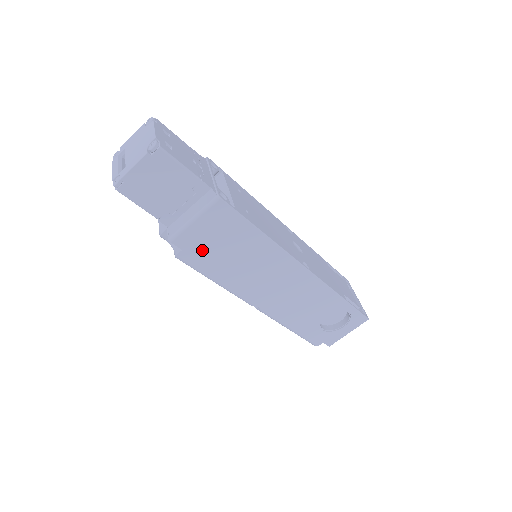
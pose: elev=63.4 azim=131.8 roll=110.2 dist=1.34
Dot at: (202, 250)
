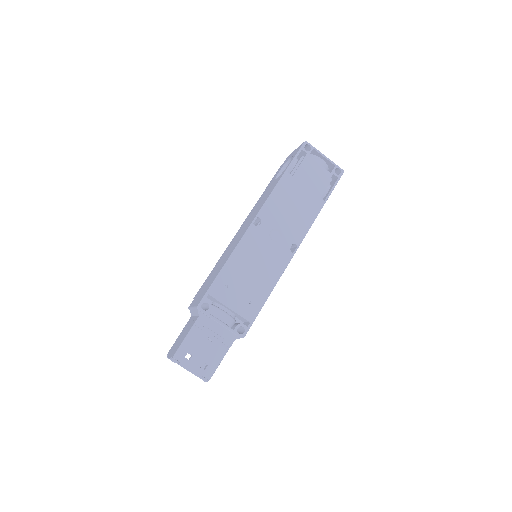
Dot at: occluded
